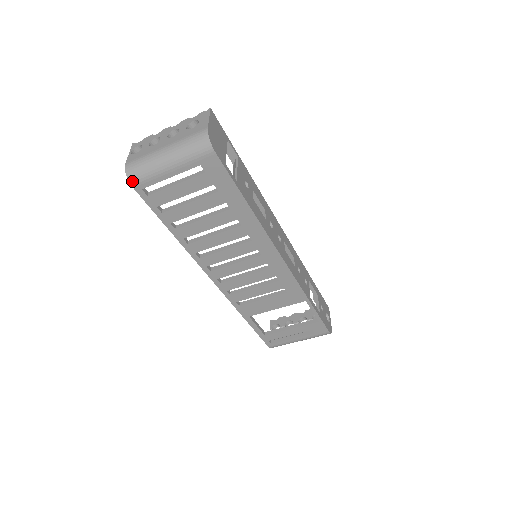
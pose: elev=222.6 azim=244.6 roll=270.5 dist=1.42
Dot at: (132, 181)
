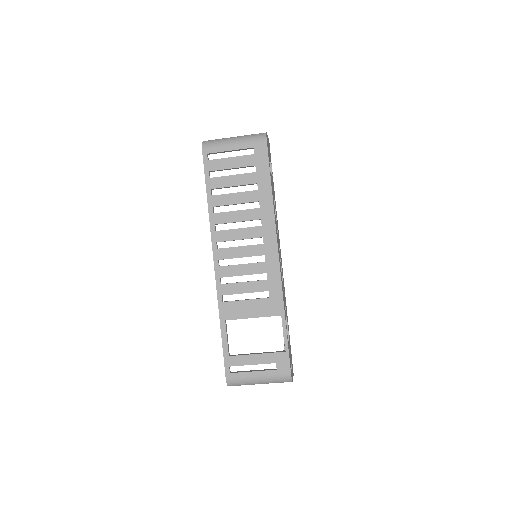
Dot at: (204, 146)
